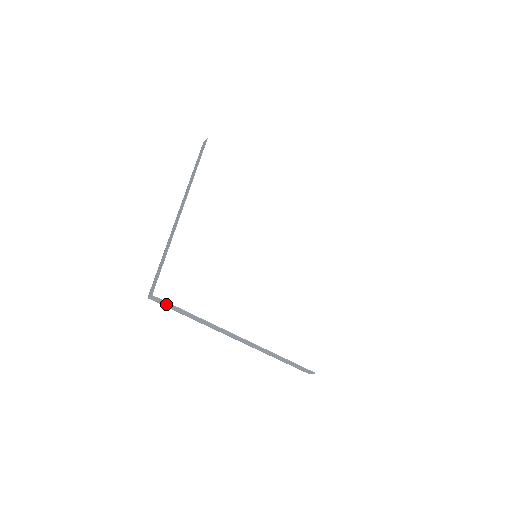
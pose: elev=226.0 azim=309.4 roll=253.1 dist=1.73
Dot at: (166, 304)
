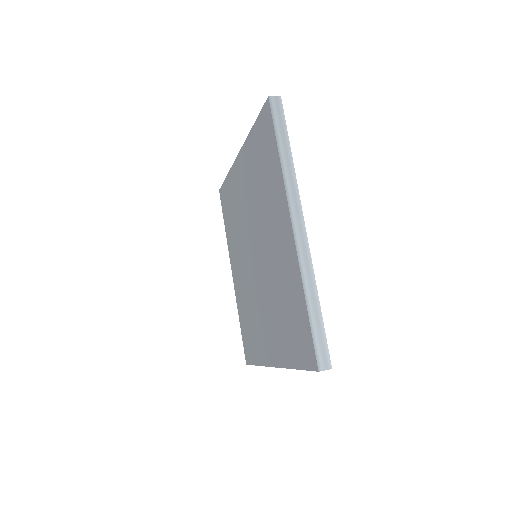
Dot at: (278, 117)
